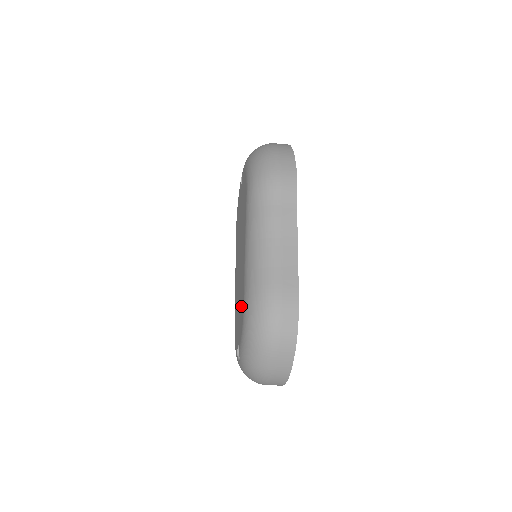
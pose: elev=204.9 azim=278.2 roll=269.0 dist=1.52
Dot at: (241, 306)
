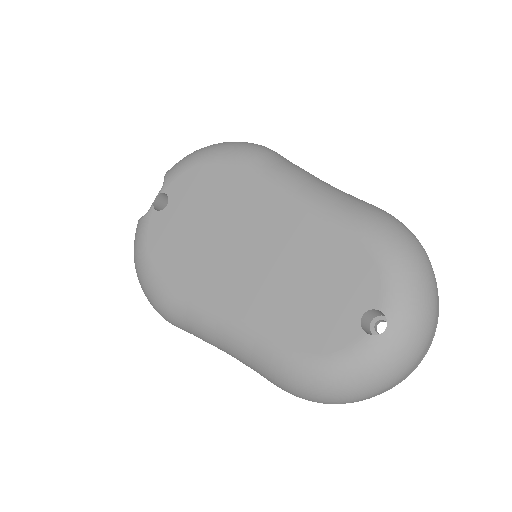
Dot at: (337, 259)
